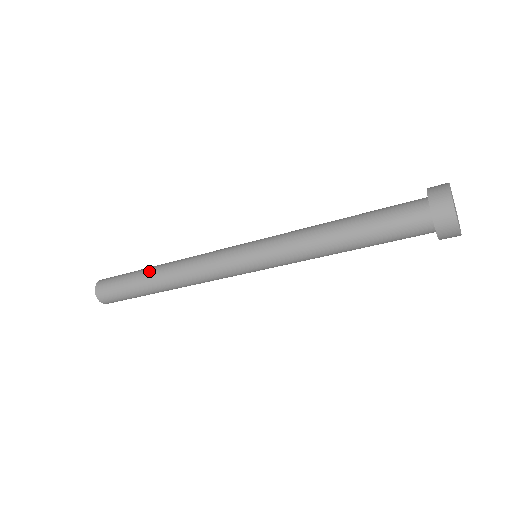
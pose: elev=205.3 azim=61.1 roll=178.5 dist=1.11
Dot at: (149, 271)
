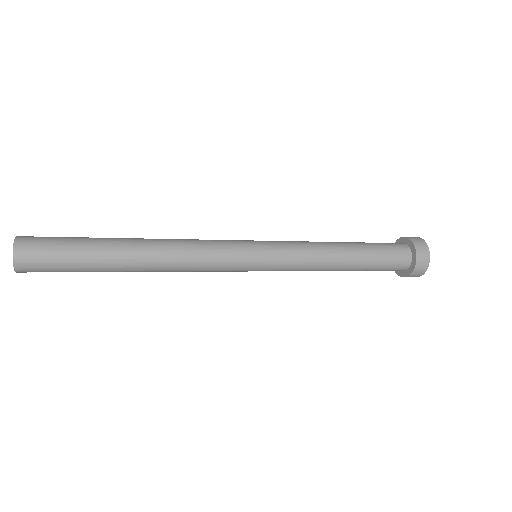
Dot at: (120, 255)
